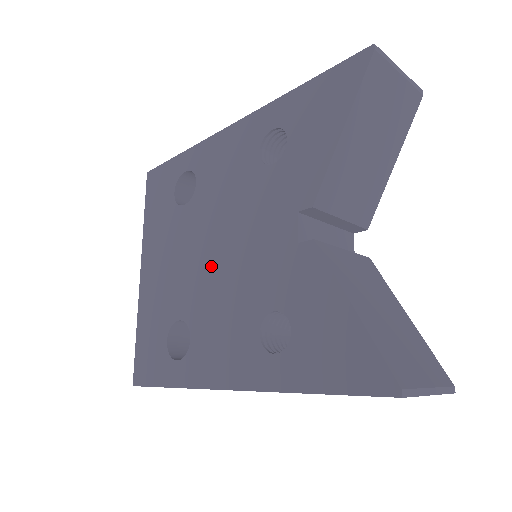
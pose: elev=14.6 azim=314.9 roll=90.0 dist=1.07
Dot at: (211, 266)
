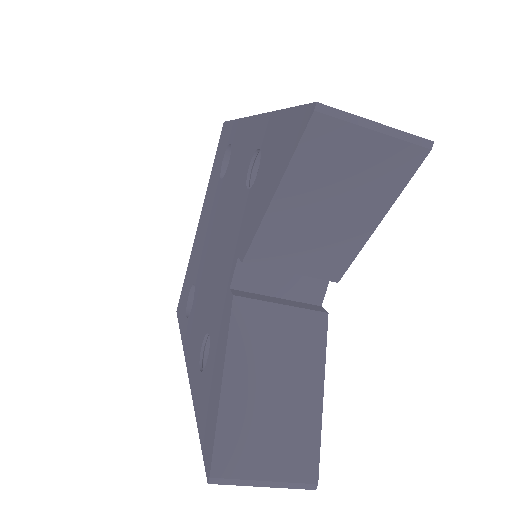
Dot at: (210, 256)
